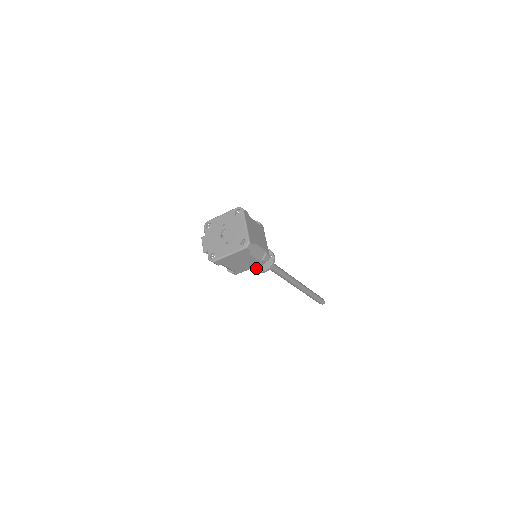
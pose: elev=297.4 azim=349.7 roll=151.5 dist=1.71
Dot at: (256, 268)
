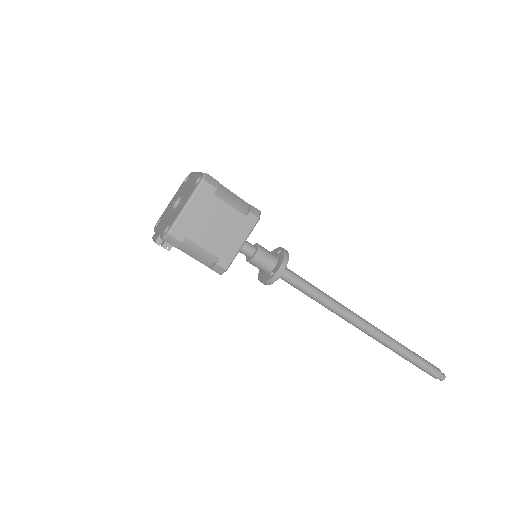
Dot at: (267, 278)
